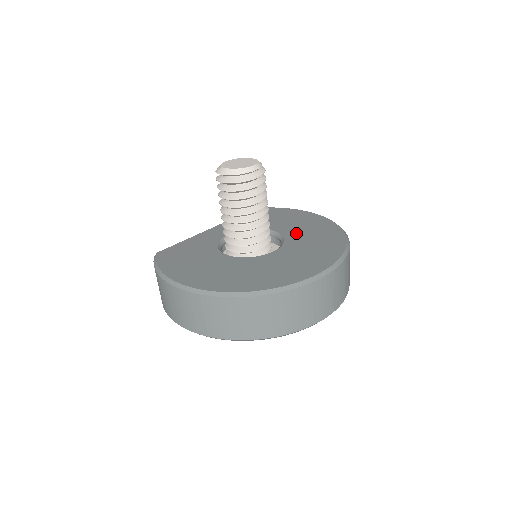
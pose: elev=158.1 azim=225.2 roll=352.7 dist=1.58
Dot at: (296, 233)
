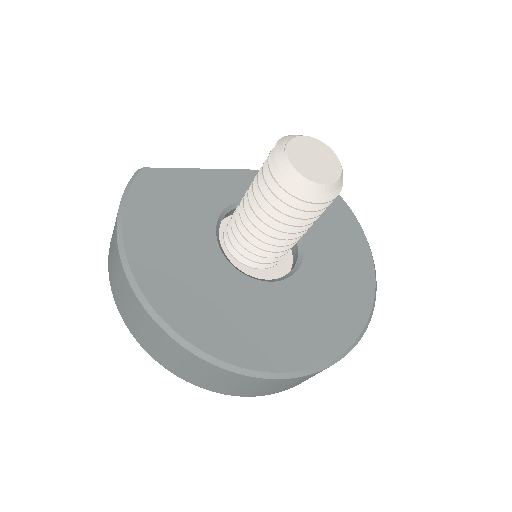
Dot at: (321, 265)
